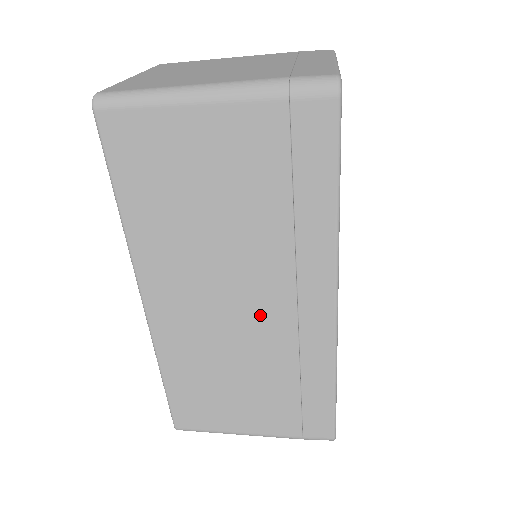
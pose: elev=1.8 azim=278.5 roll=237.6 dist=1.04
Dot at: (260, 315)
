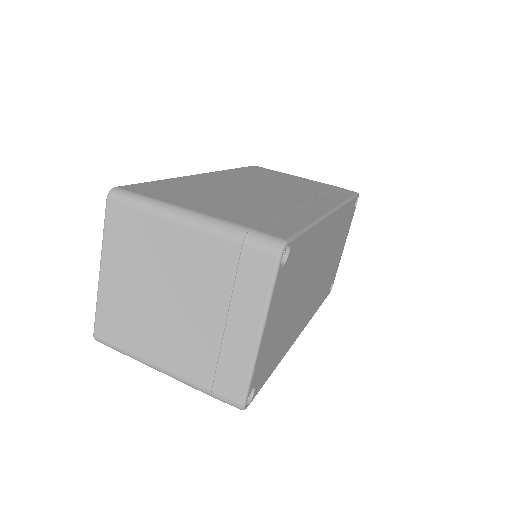
Dot at: occluded
